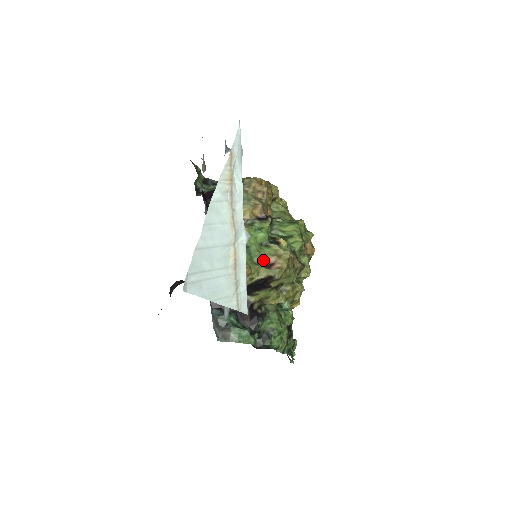
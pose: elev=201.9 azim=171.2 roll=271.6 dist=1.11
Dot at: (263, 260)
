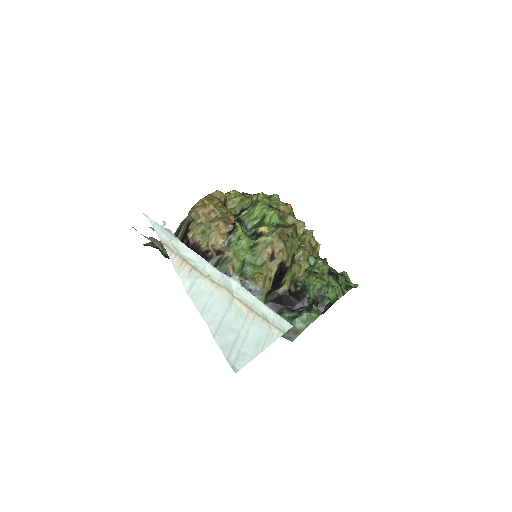
Dot at: (263, 258)
